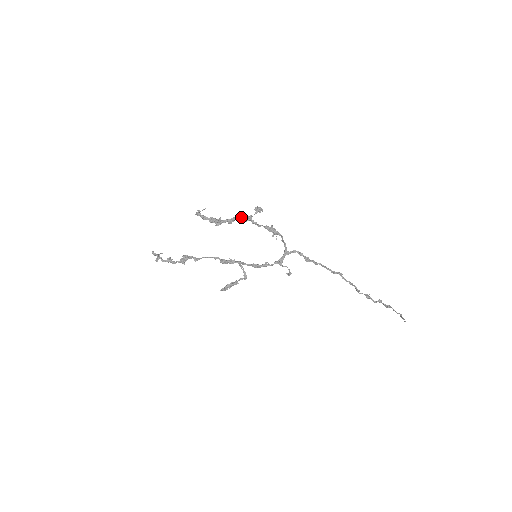
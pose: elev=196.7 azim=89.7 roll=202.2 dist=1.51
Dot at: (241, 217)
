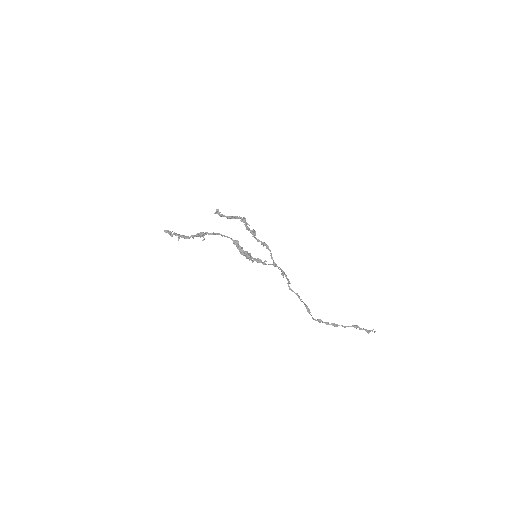
Dot at: occluded
